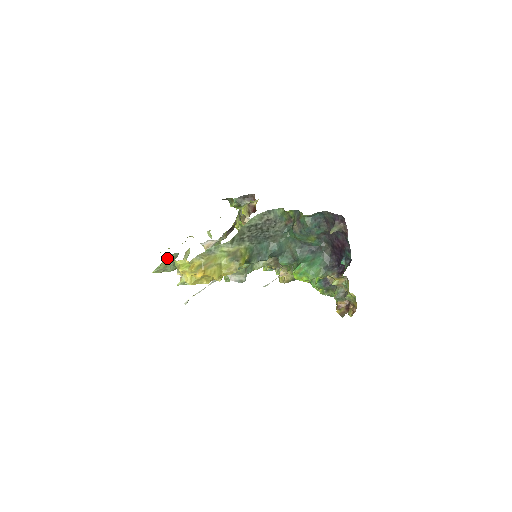
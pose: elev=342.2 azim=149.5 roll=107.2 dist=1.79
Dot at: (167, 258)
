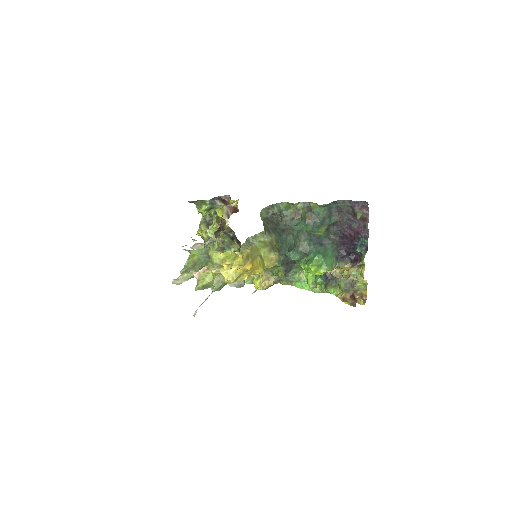
Dot at: (194, 254)
